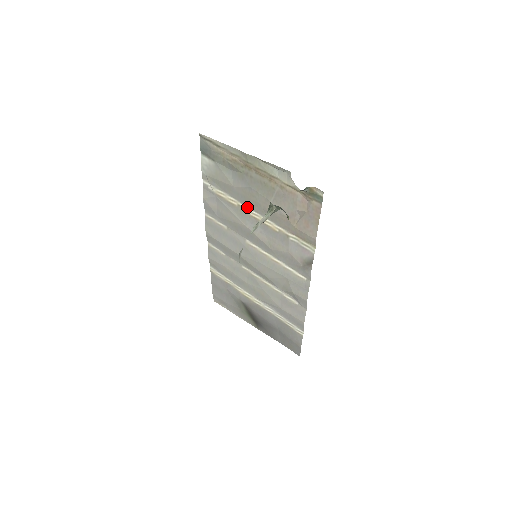
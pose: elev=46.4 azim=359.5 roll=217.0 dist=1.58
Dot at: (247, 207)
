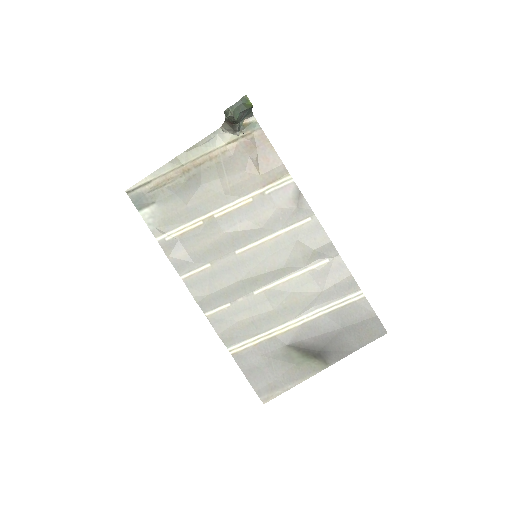
Dot at: (211, 212)
